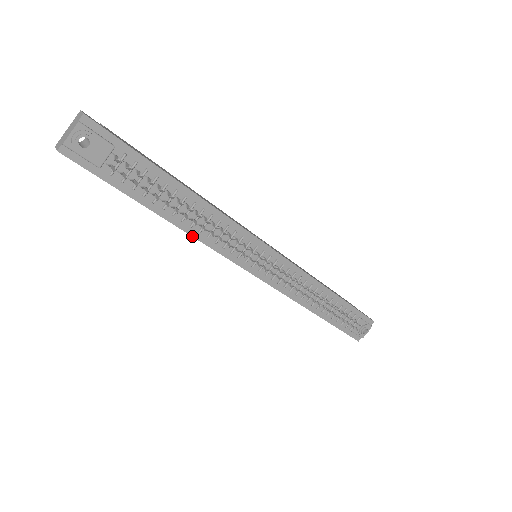
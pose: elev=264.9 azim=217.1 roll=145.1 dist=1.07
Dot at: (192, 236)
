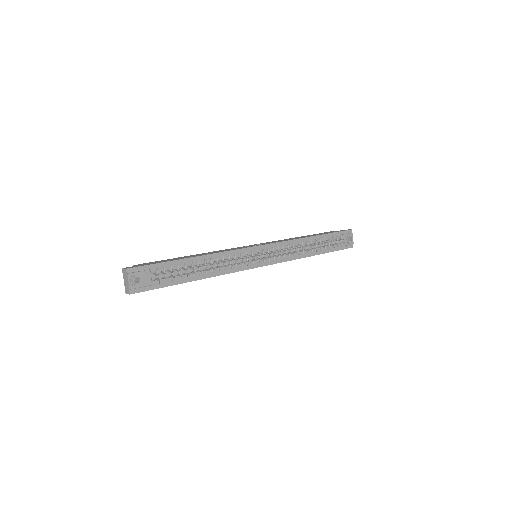
Dot at: occluded
